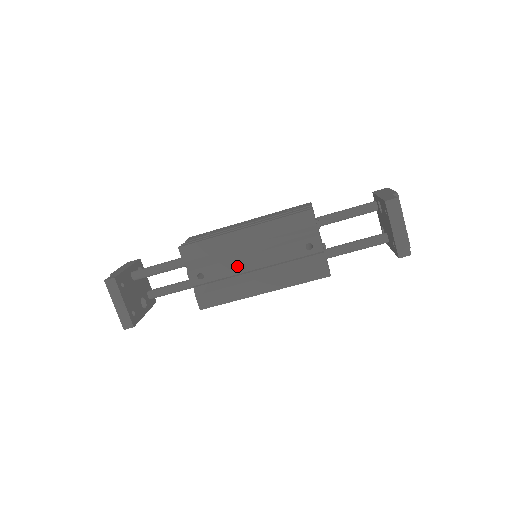
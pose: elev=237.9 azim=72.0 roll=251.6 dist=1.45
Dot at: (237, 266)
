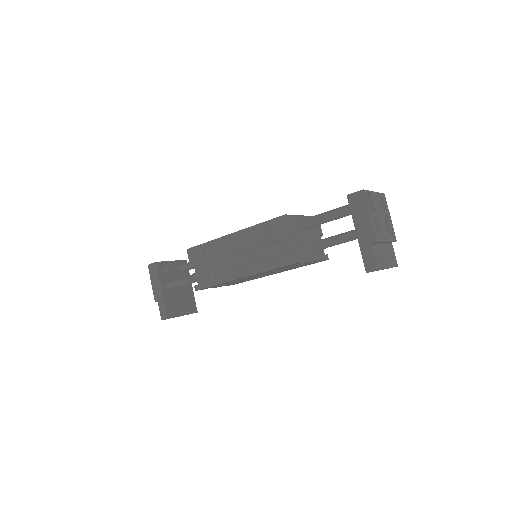
Dot at: occluded
